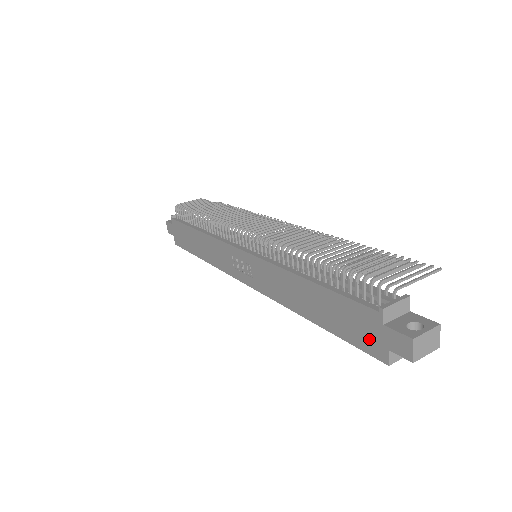
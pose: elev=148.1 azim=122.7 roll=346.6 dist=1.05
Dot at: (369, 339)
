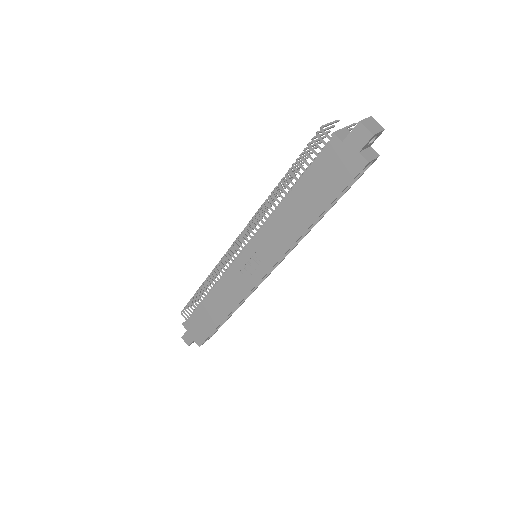
Dot at: (346, 166)
